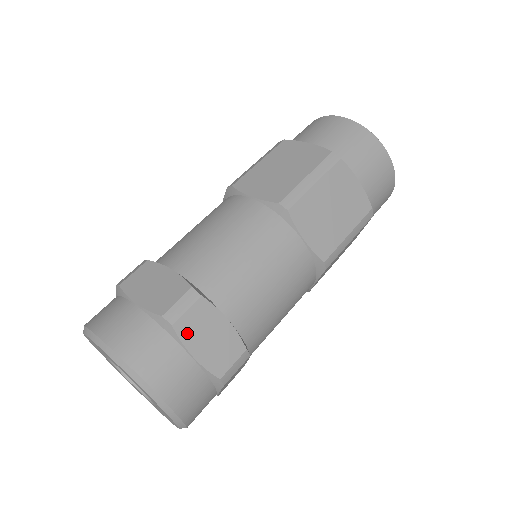
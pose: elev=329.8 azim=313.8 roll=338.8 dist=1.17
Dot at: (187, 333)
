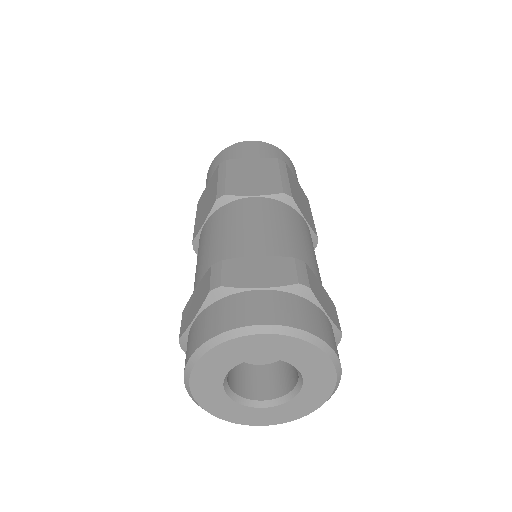
Dot at: (316, 294)
